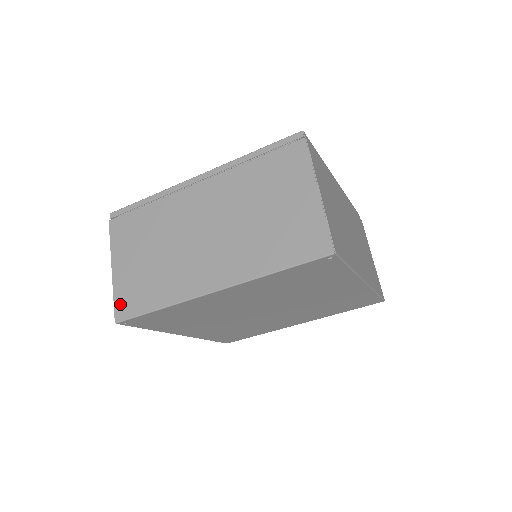
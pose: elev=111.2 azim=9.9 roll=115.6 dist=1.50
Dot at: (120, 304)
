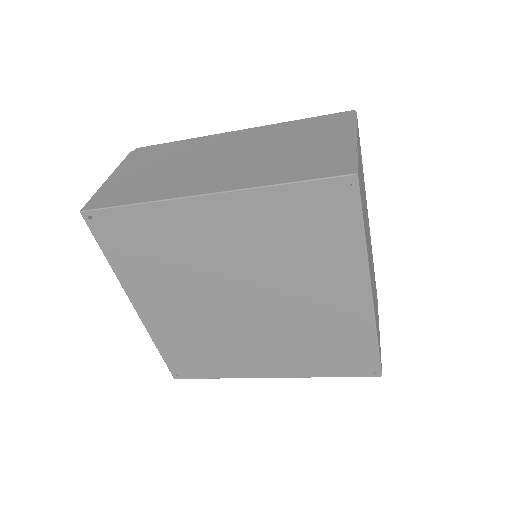
Dot at: (97, 199)
